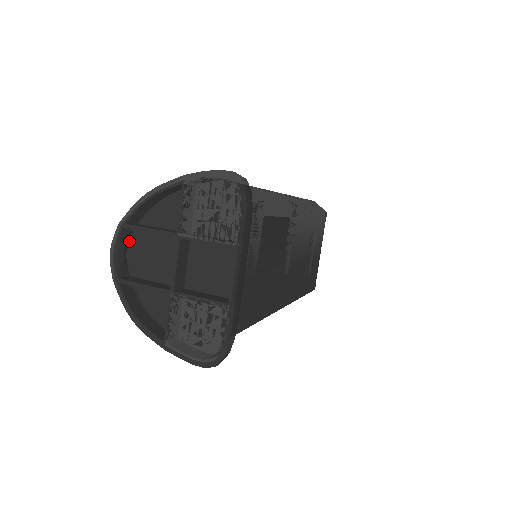
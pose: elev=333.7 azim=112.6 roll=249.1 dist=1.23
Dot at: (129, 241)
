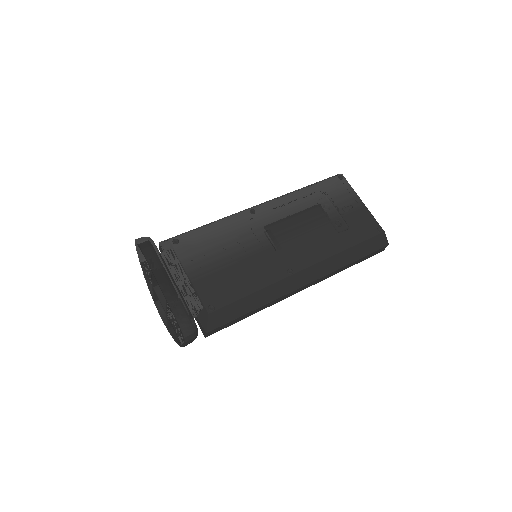
Dot at: occluded
